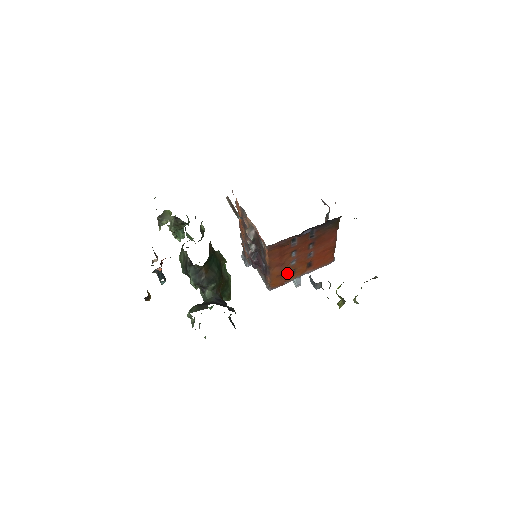
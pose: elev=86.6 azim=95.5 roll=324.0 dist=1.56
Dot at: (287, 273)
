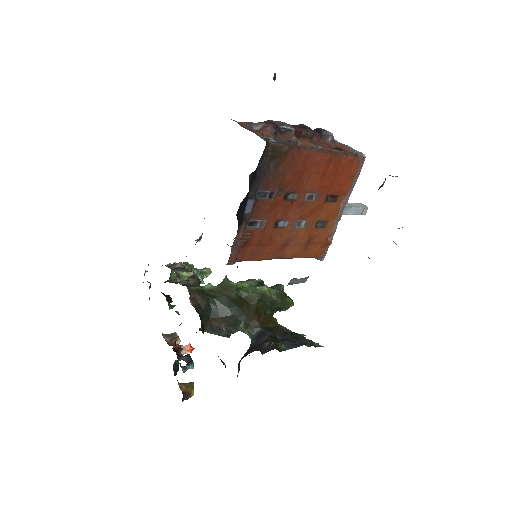
Dot at: (314, 234)
